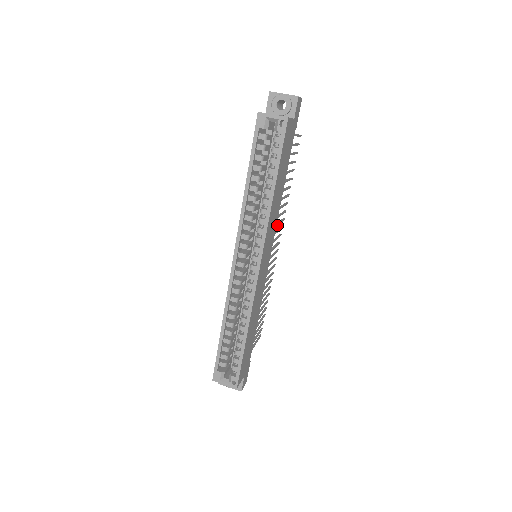
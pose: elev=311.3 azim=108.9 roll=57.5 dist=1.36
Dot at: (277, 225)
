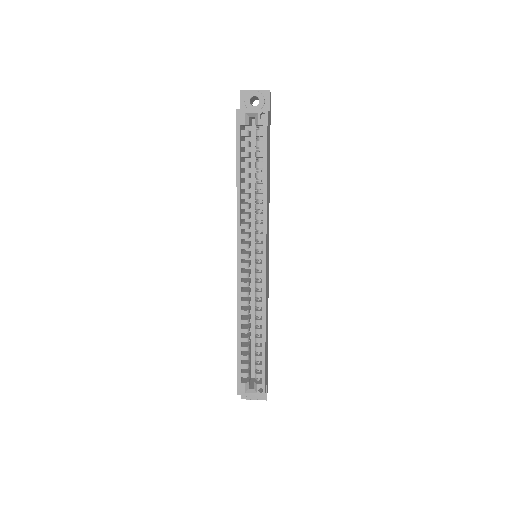
Dot at: occluded
